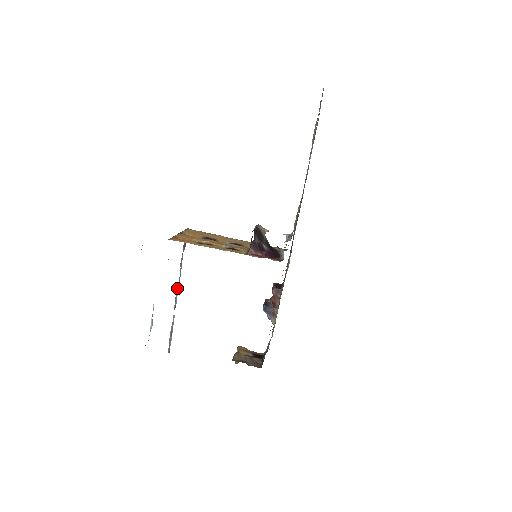
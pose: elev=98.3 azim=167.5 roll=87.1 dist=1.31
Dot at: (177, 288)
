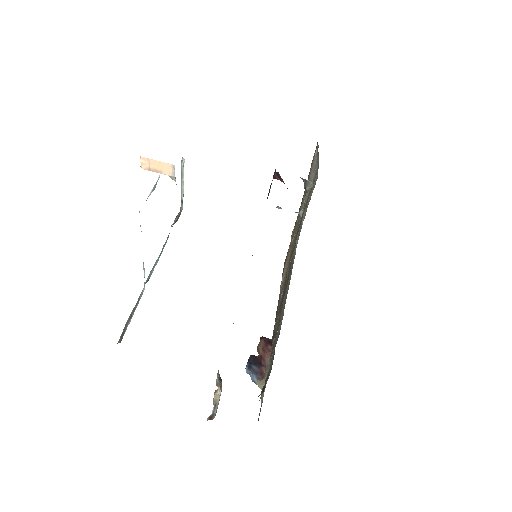
Dot at: (155, 262)
